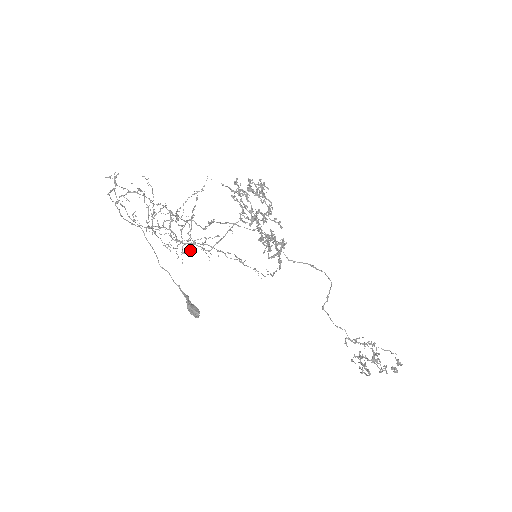
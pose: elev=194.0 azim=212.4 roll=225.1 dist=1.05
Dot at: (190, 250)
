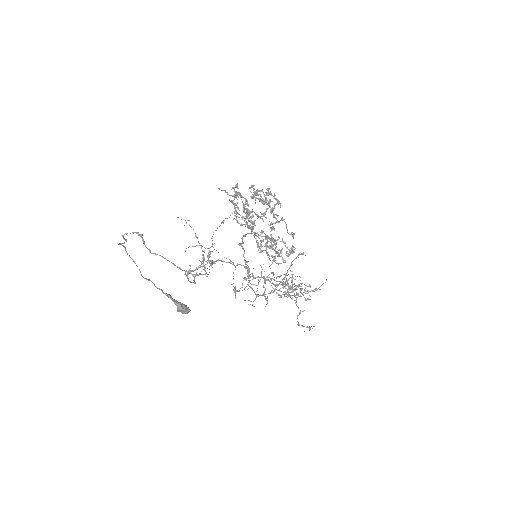
Dot at: (242, 287)
